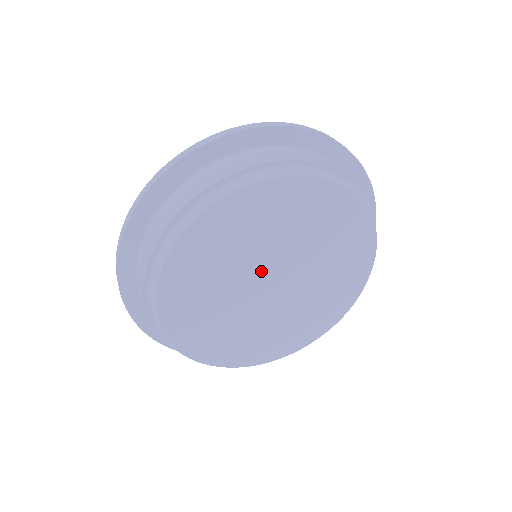
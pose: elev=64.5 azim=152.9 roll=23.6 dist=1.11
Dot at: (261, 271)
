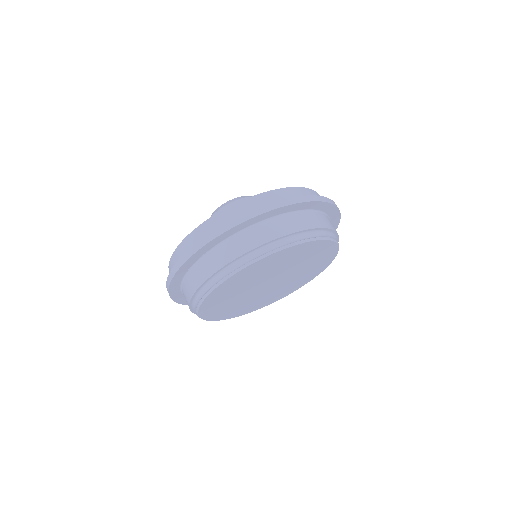
Dot at: (256, 289)
